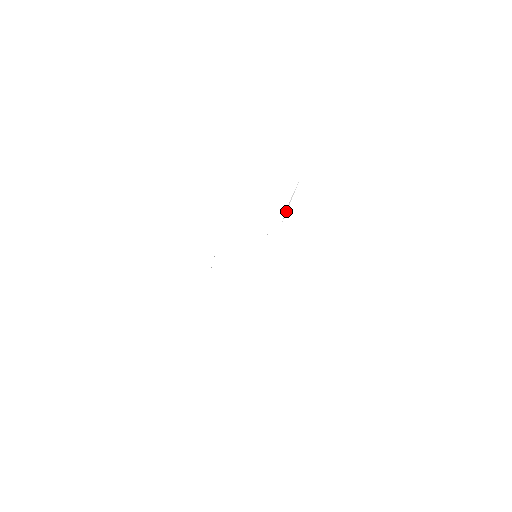
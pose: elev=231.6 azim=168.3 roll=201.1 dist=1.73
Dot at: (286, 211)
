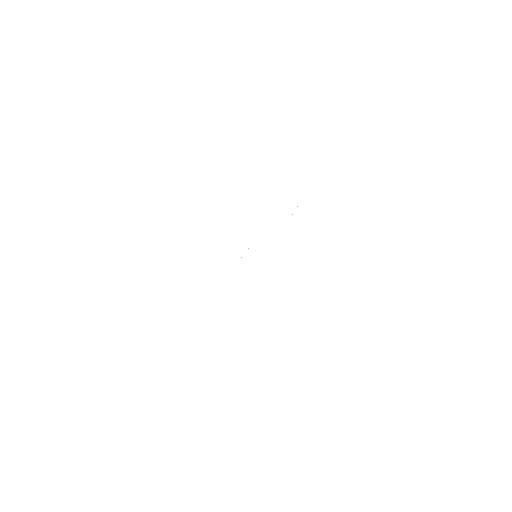
Dot at: (302, 203)
